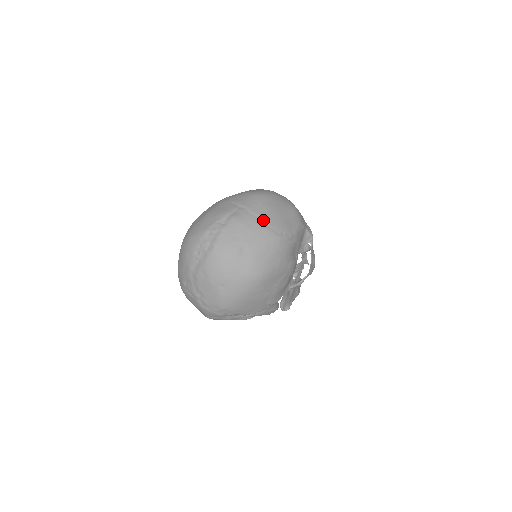
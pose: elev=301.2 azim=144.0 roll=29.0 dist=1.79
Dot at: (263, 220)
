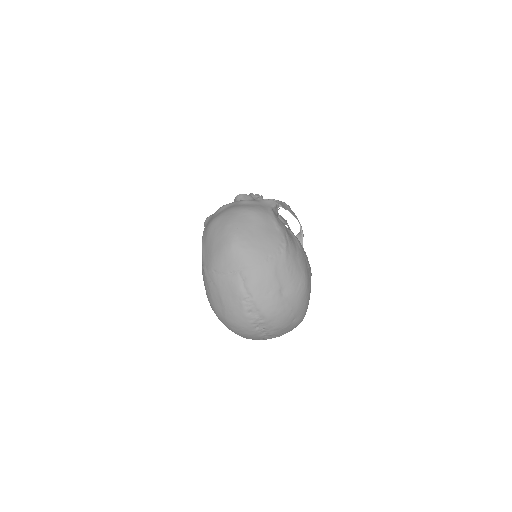
Dot at: (265, 259)
